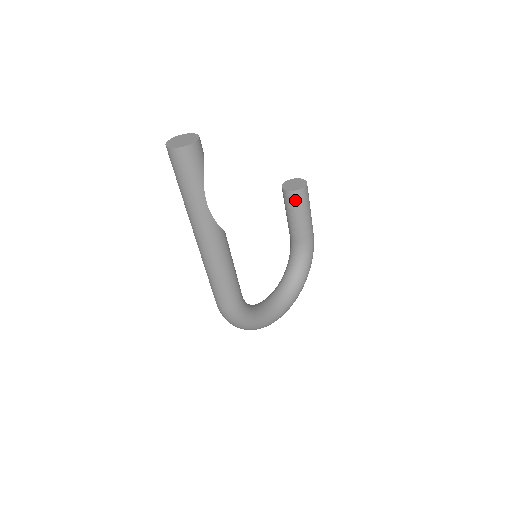
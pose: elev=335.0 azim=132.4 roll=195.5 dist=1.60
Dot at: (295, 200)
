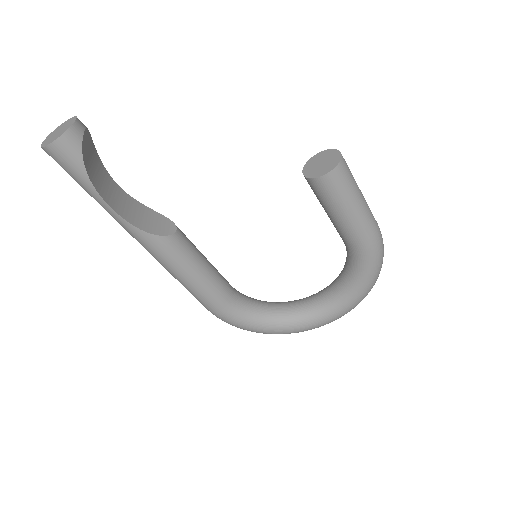
Dot at: (315, 190)
